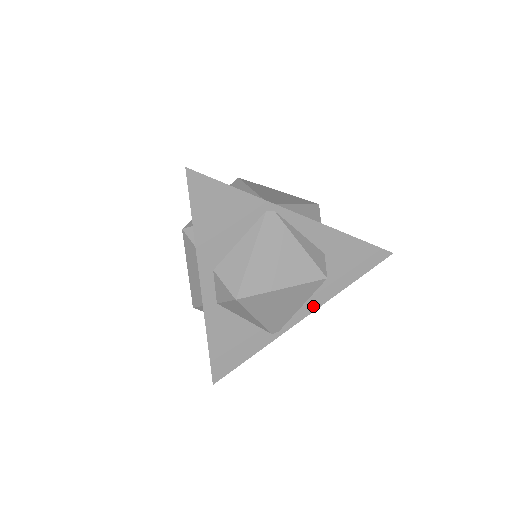
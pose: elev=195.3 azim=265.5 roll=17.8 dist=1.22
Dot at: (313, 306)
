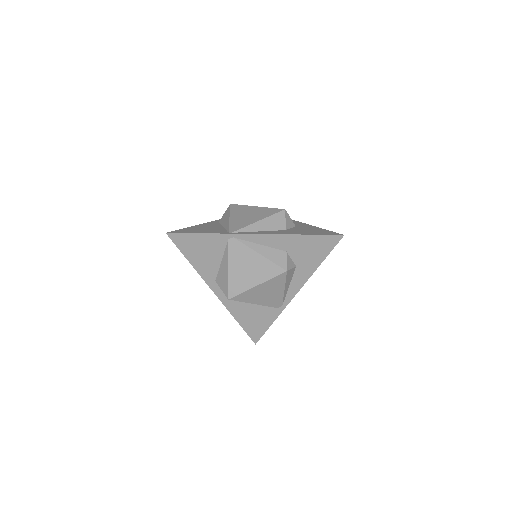
Dot at: (299, 285)
